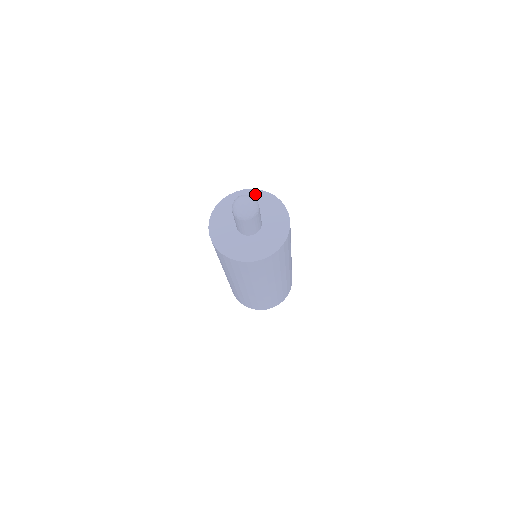
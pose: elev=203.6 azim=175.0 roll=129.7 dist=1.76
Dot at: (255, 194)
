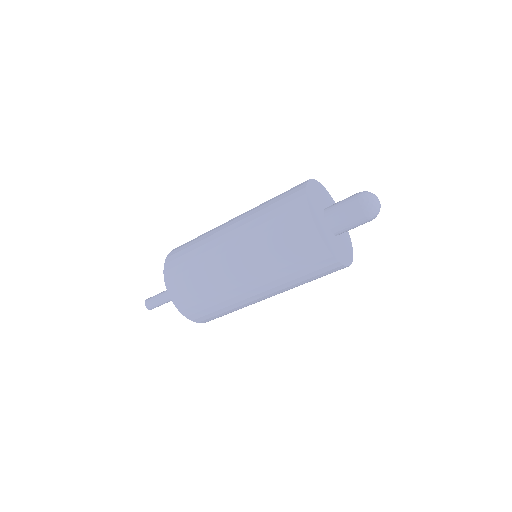
Dot at: (314, 185)
